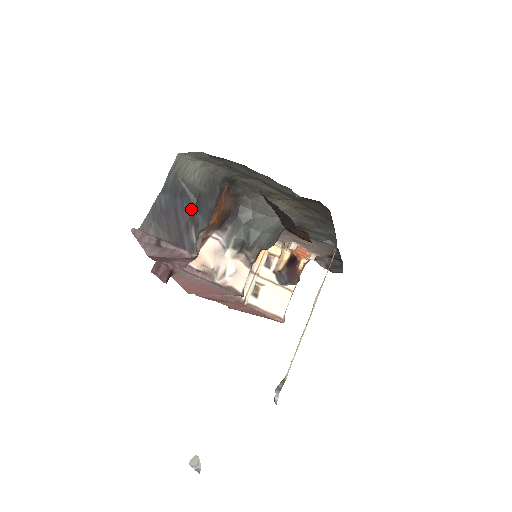
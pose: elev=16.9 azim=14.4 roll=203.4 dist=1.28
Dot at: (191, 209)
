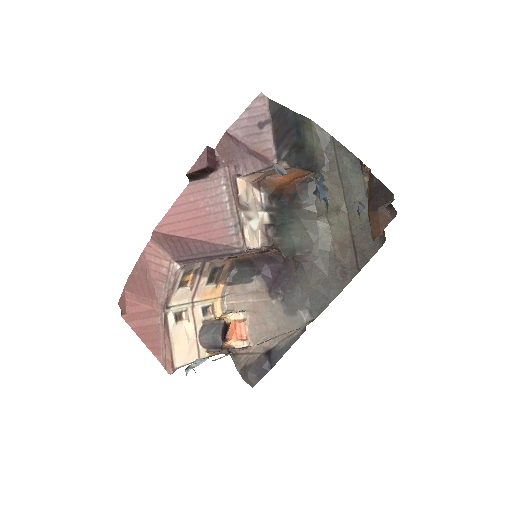
Dot at: (295, 144)
